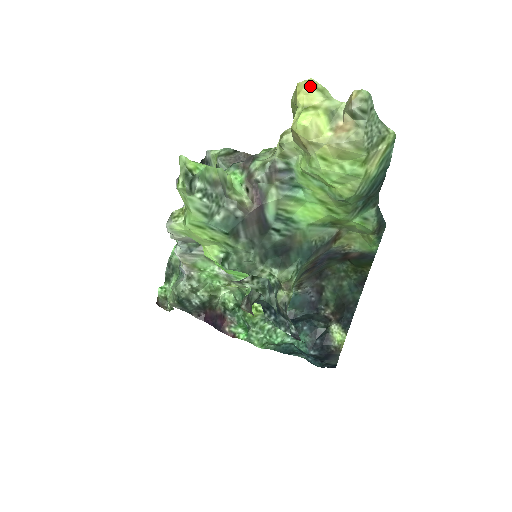
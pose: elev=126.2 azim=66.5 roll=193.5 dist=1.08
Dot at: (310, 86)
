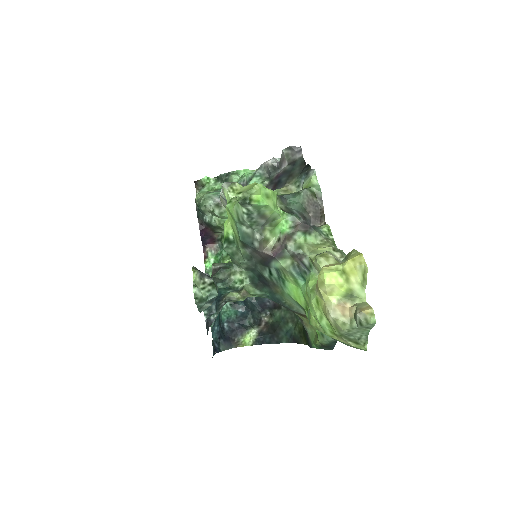
Dot at: (362, 268)
